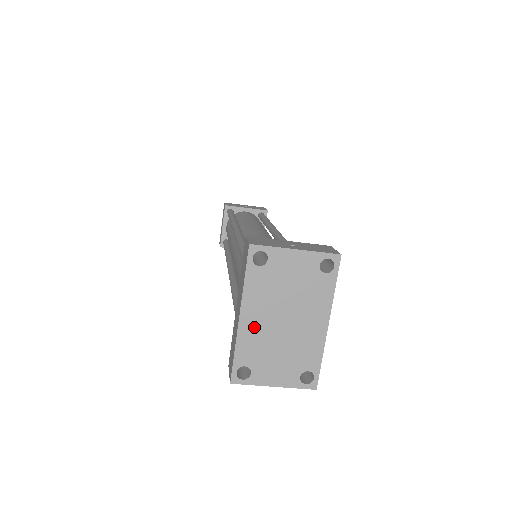
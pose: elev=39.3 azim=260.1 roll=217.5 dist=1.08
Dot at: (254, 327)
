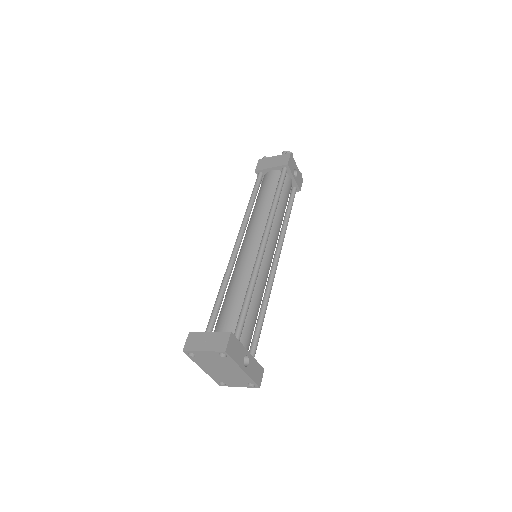
Dot at: (212, 372)
